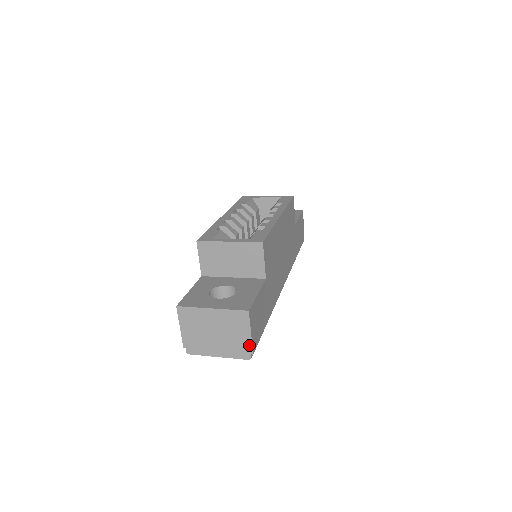
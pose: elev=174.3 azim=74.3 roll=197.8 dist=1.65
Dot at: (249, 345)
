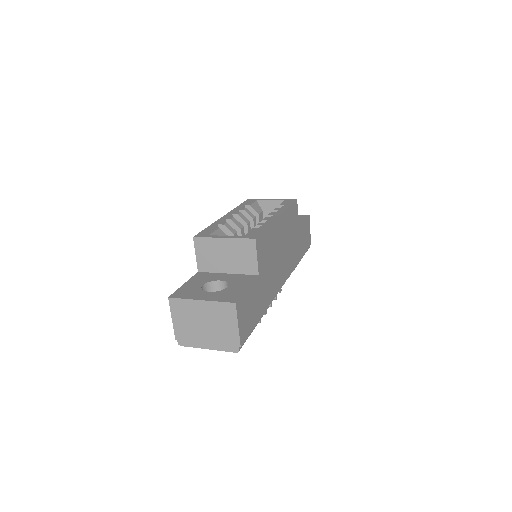
Dot at: (237, 338)
